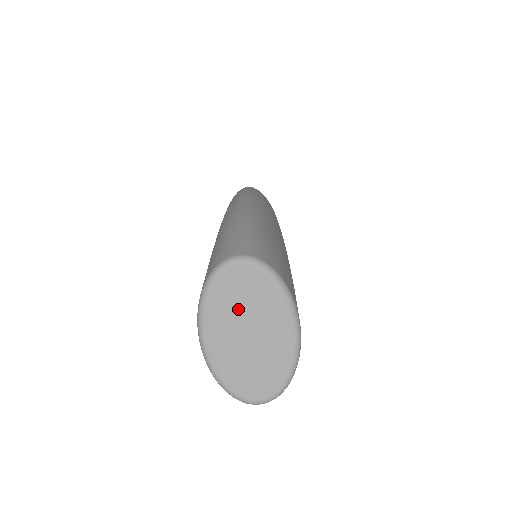
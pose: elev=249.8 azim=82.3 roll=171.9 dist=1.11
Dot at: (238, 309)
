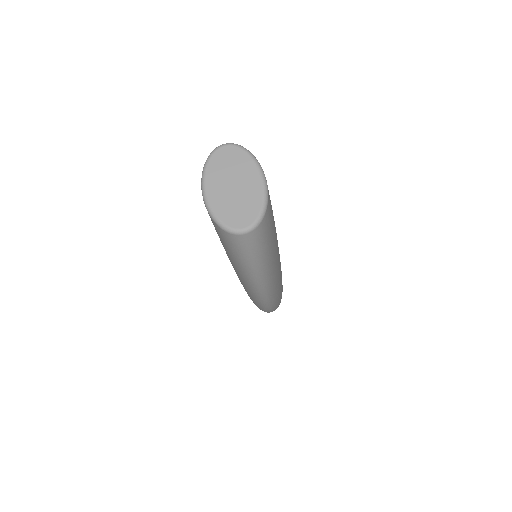
Dot at: (226, 171)
